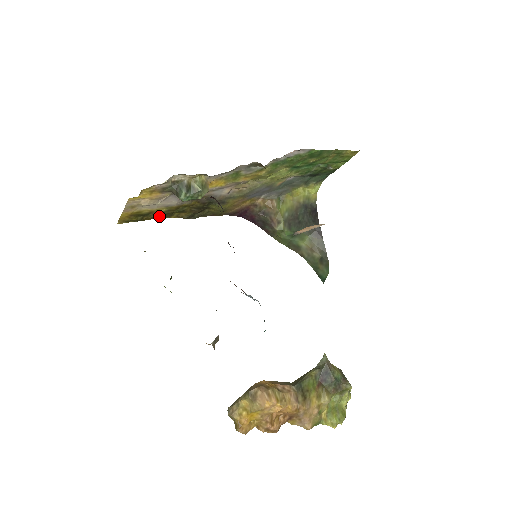
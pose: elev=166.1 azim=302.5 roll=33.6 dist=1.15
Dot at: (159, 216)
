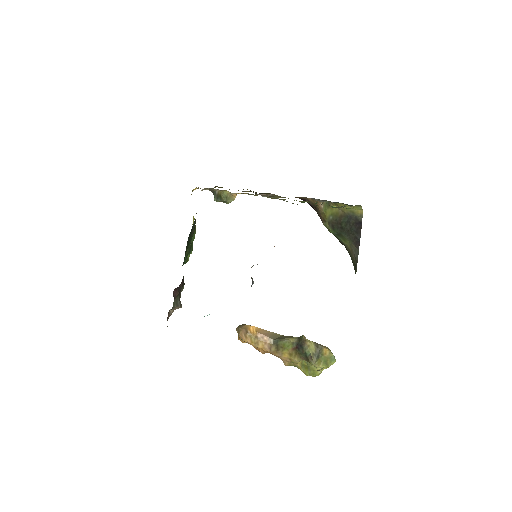
Dot at: occluded
